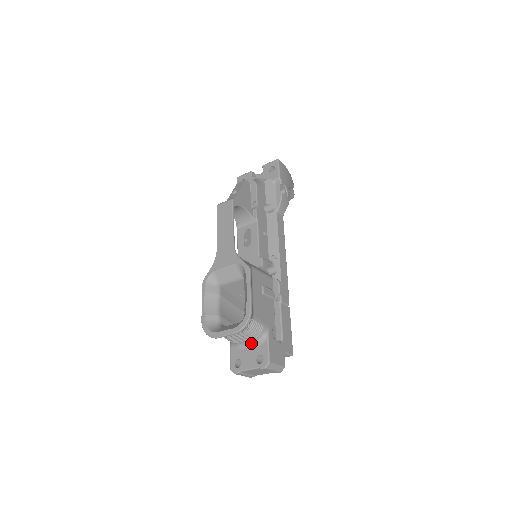
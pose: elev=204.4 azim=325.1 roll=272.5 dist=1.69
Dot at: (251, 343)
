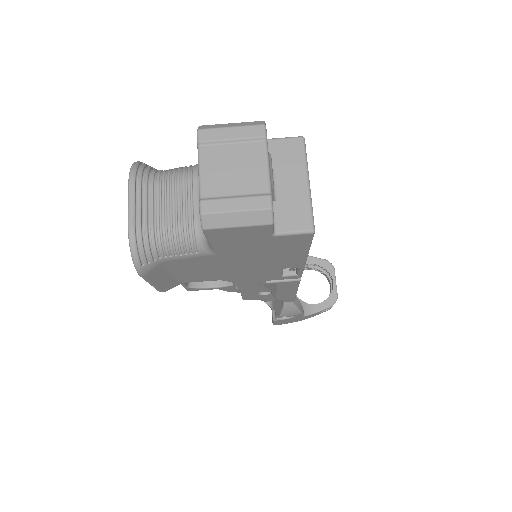
Dot at: occluded
